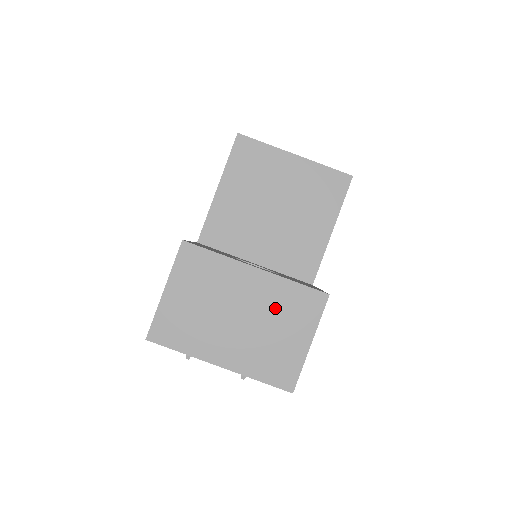
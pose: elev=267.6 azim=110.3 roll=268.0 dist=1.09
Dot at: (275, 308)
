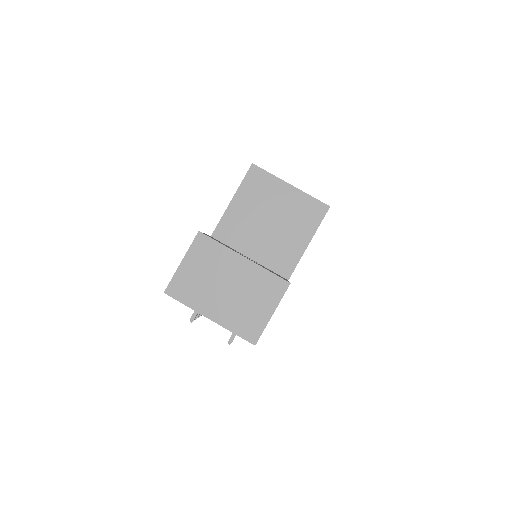
Dot at: (253, 286)
